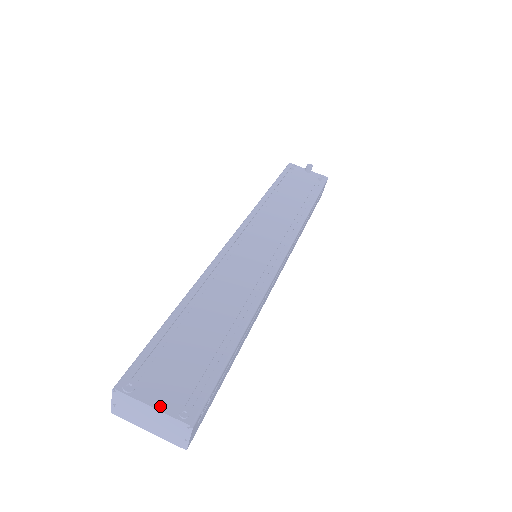
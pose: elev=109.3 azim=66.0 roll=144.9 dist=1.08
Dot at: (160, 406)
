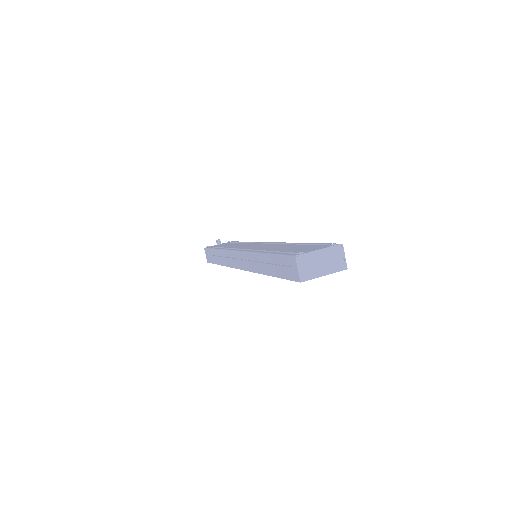
Dot at: (321, 248)
